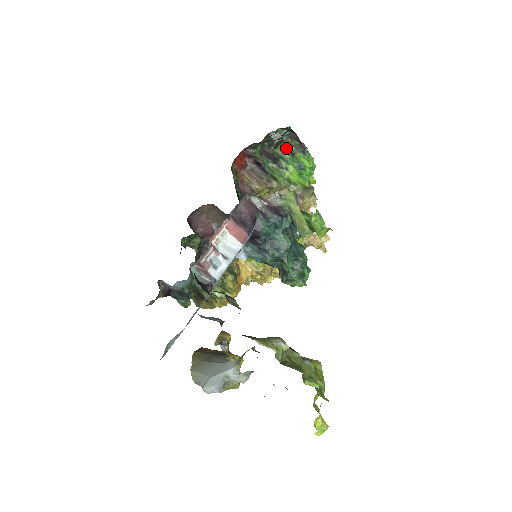
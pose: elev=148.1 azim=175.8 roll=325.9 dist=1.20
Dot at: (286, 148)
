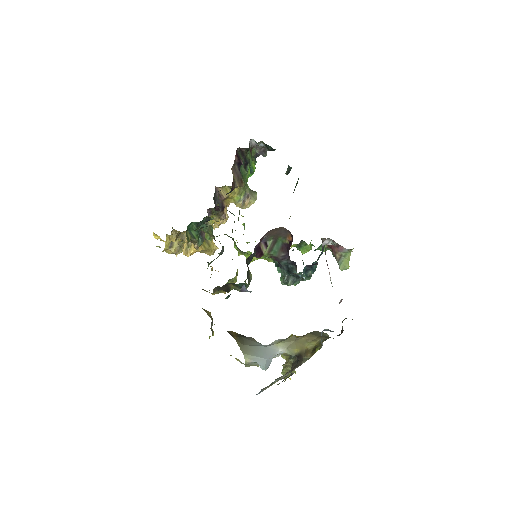
Dot at: (251, 154)
